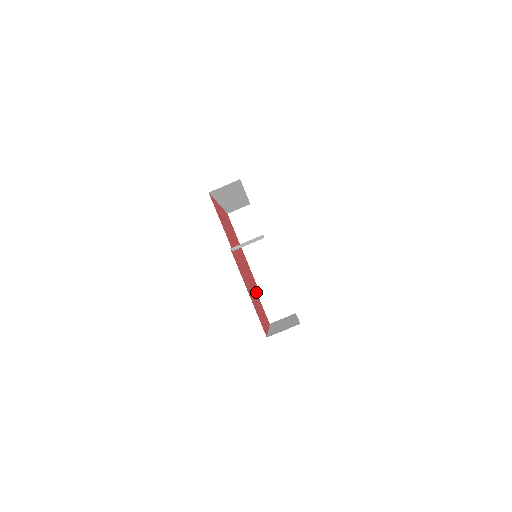
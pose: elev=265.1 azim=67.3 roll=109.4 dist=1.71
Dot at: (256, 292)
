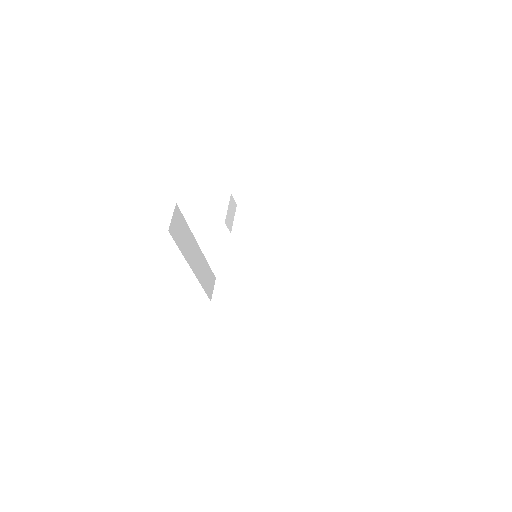
Dot at: (292, 282)
